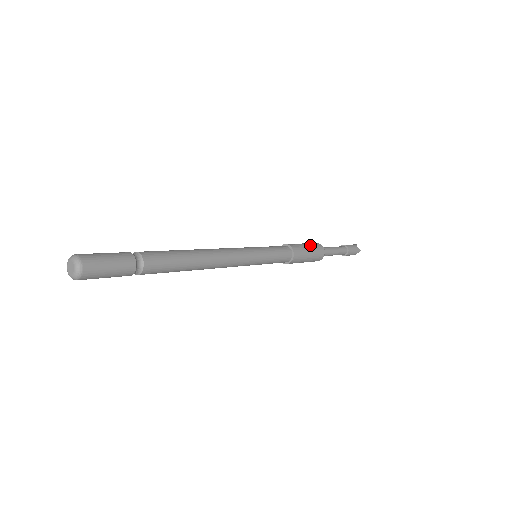
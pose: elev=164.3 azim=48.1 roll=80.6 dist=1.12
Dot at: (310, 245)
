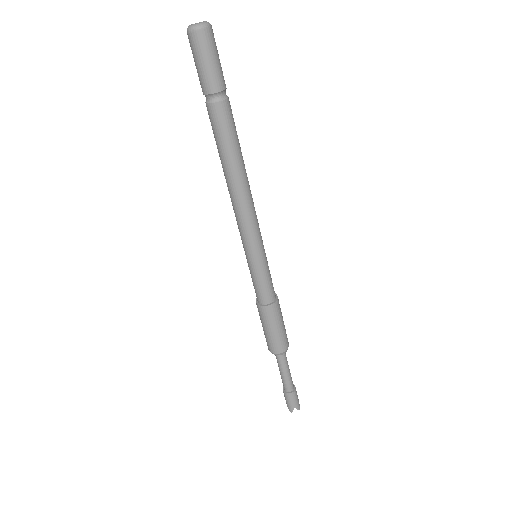
Dot at: occluded
